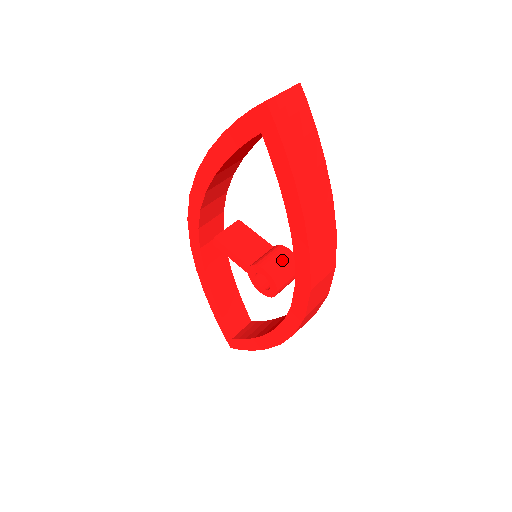
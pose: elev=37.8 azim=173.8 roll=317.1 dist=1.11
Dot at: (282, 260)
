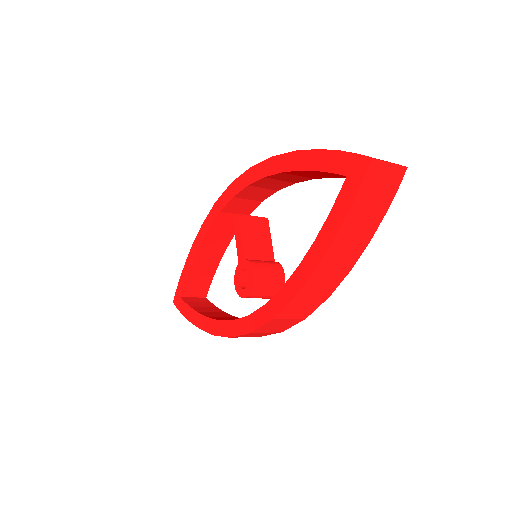
Dot at: (272, 277)
